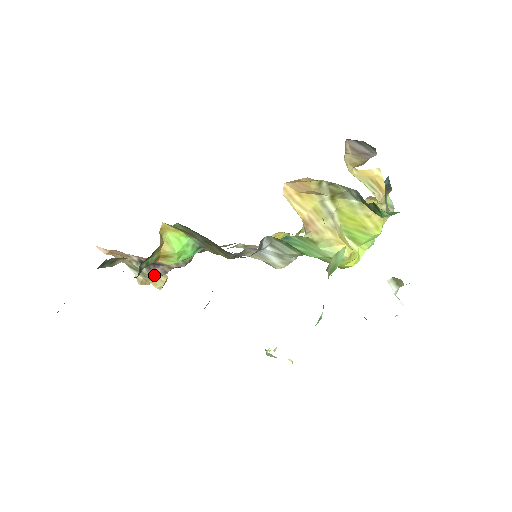
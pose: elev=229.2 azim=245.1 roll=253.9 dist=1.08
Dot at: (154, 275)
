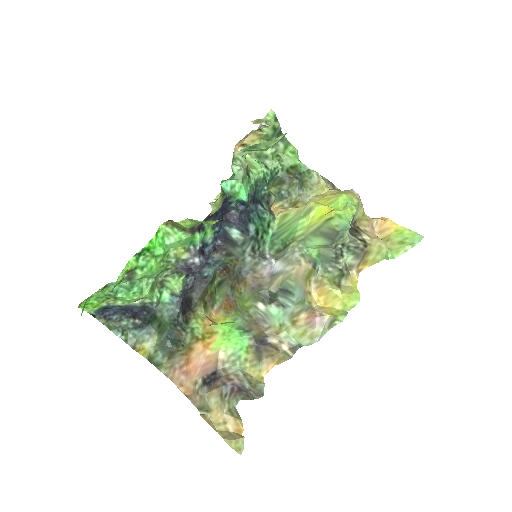
Dot at: (213, 390)
